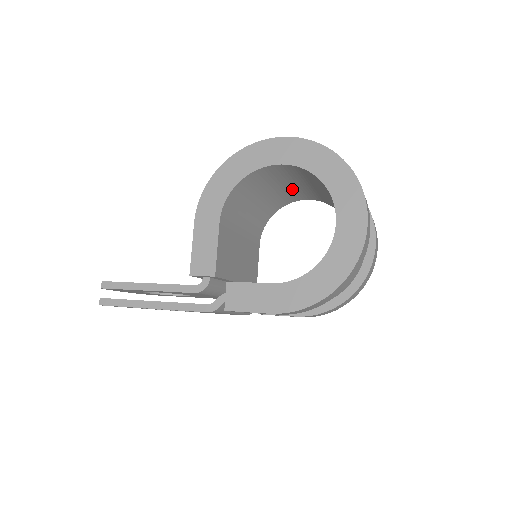
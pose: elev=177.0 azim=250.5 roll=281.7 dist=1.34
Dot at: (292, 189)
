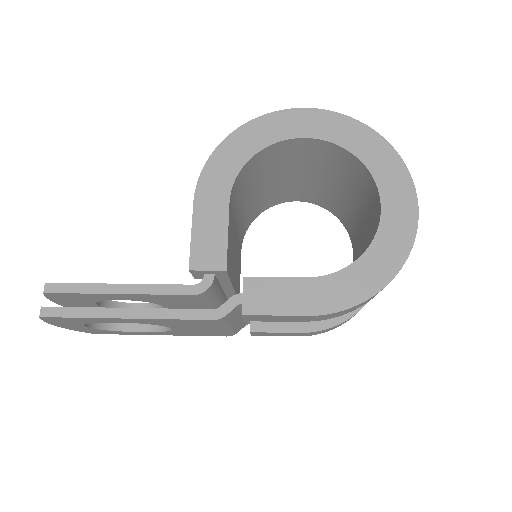
Dot at: (291, 182)
